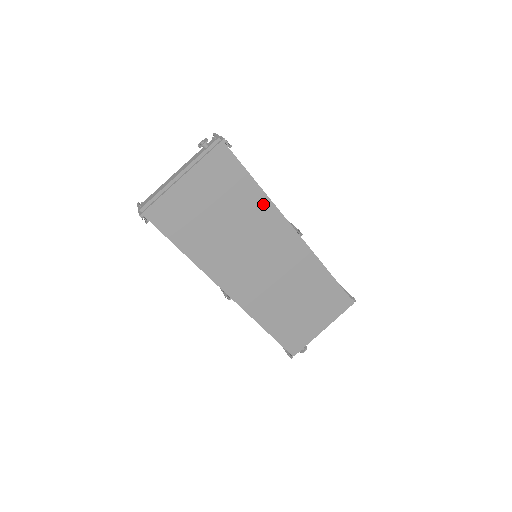
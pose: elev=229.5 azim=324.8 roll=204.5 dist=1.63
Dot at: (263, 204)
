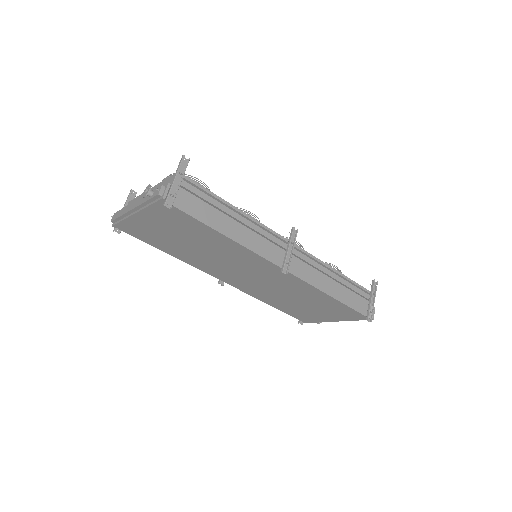
Dot at: (233, 245)
